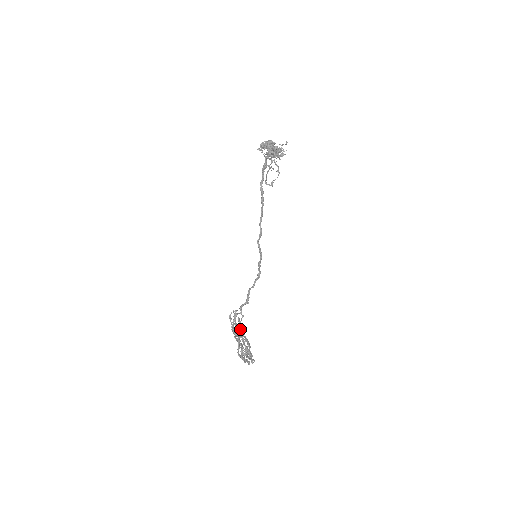
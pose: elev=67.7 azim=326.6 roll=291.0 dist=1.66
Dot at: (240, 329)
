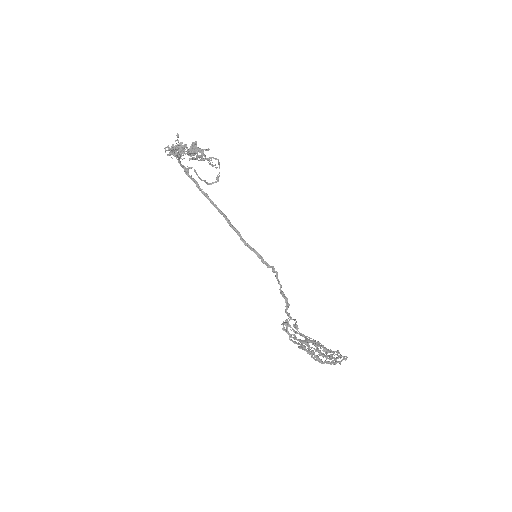
Dot at: (301, 335)
